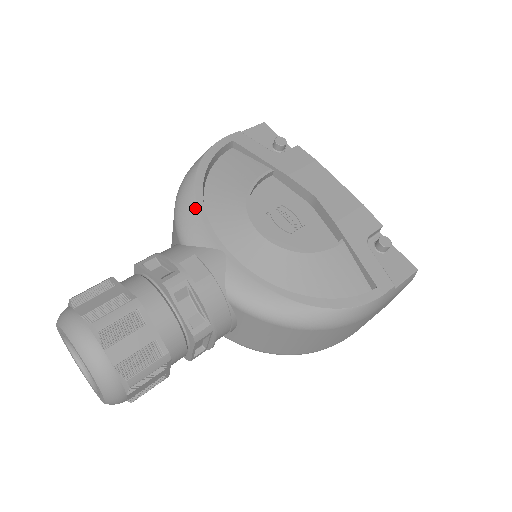
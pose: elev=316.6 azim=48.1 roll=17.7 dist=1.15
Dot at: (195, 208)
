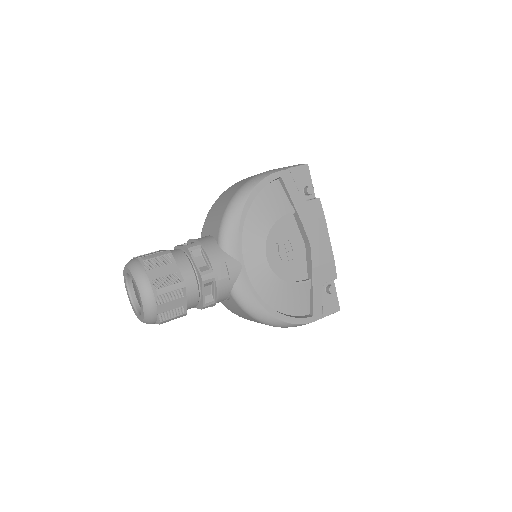
Dot at: (237, 226)
